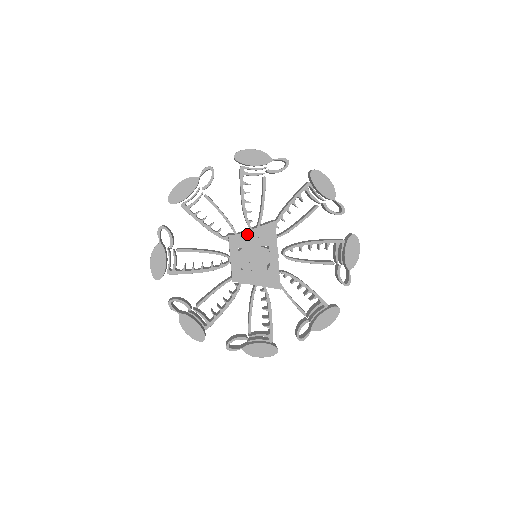
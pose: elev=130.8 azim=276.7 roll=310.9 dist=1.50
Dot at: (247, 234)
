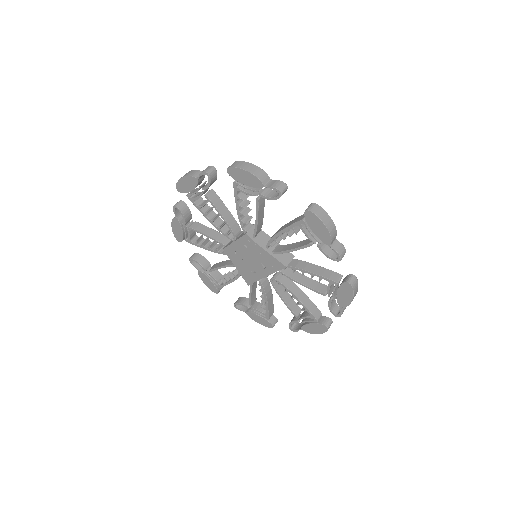
Dot at: (259, 248)
